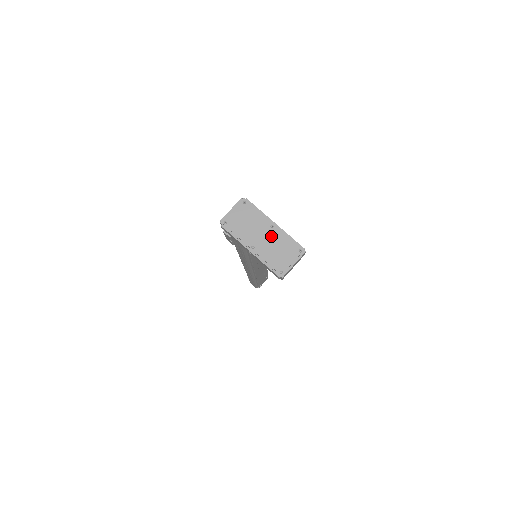
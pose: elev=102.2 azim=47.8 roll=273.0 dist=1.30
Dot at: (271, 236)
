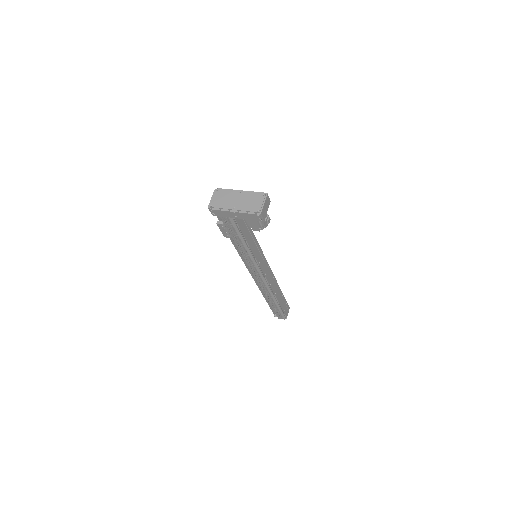
Dot at: (242, 197)
